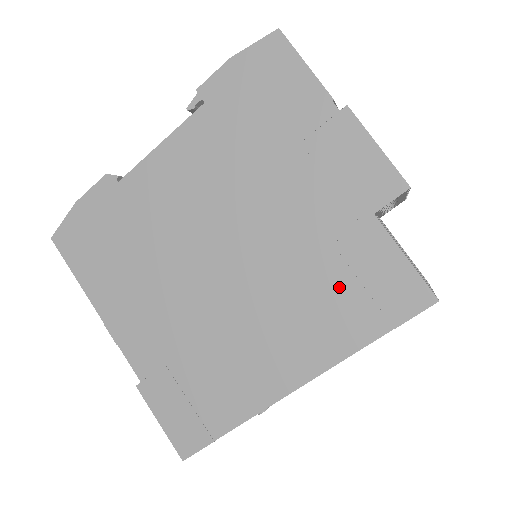
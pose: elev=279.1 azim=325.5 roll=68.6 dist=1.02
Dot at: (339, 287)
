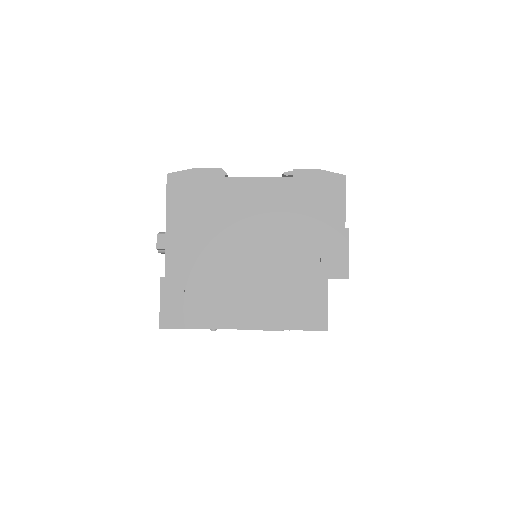
Dot at: (293, 298)
